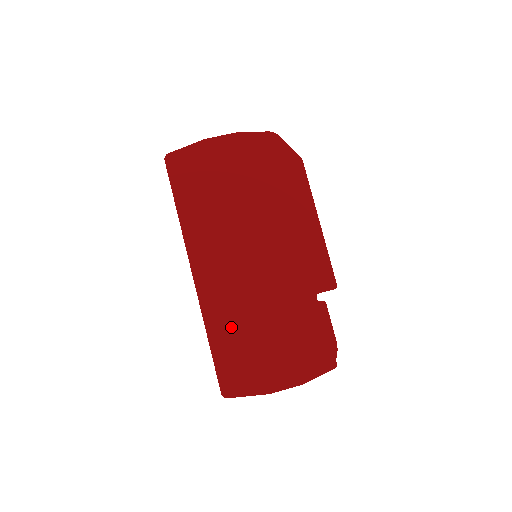
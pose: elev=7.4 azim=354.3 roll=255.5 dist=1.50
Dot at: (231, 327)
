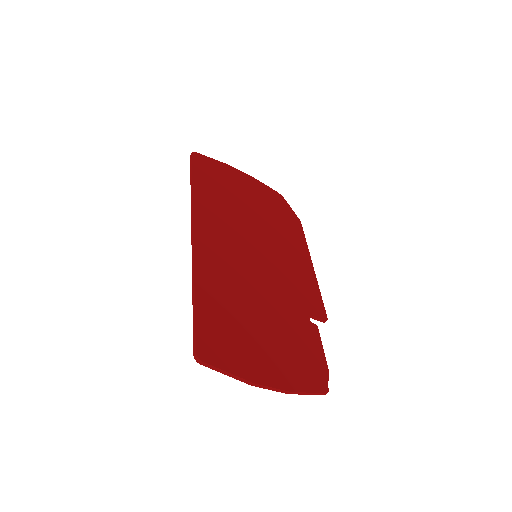
Dot at: (222, 294)
